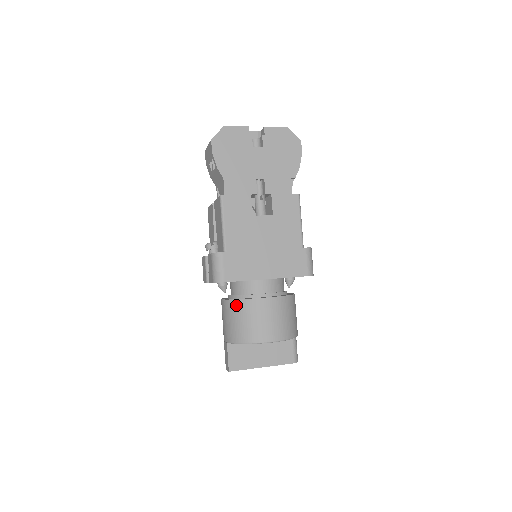
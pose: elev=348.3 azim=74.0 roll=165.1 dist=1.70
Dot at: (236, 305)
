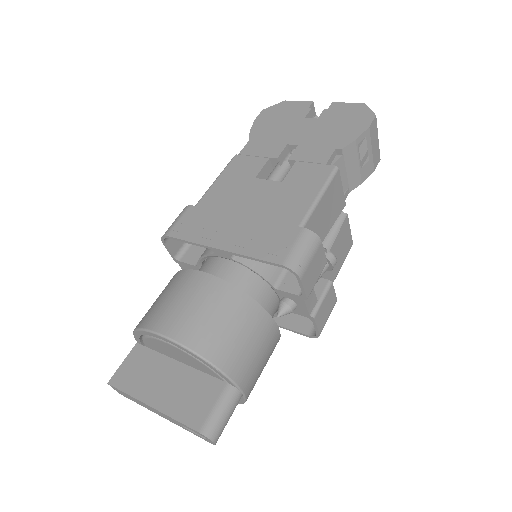
Dot at: occluded
